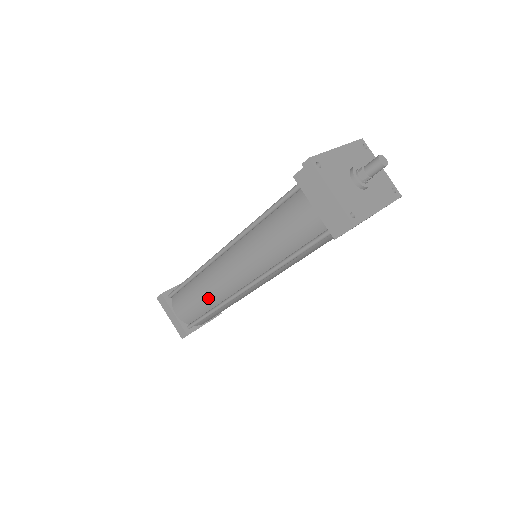
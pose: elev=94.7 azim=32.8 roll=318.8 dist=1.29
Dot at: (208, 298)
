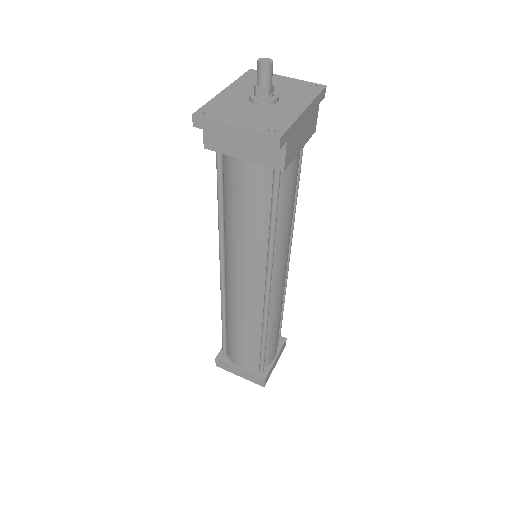
Dot at: (249, 329)
